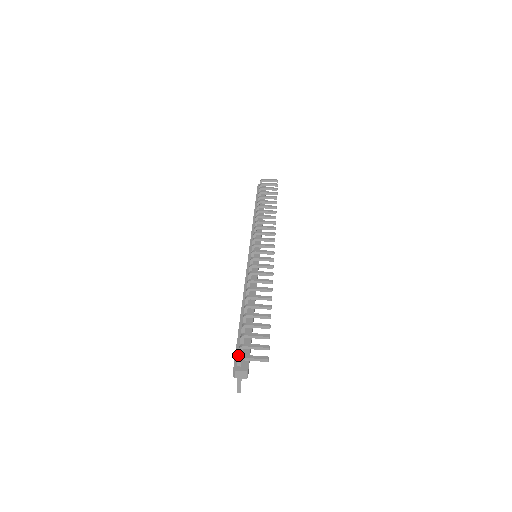
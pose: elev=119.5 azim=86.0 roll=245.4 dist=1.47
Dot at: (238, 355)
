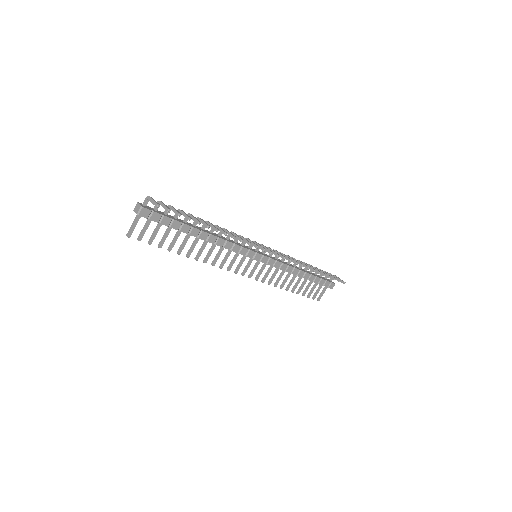
Dot at: (152, 208)
